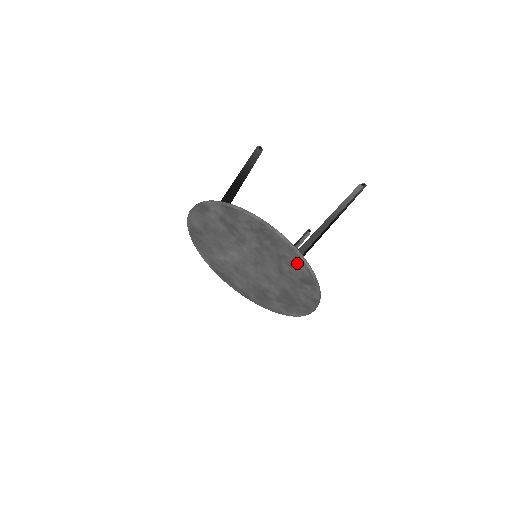
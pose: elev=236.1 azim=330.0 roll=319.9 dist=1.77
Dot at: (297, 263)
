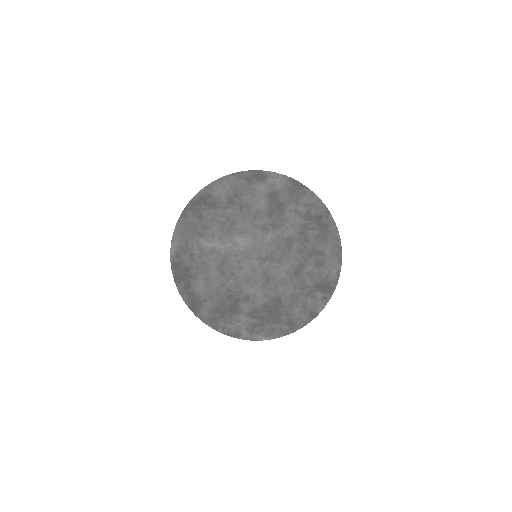
Dot at: (331, 263)
